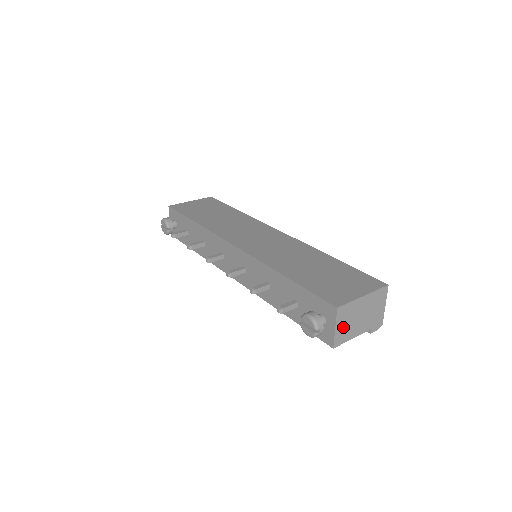
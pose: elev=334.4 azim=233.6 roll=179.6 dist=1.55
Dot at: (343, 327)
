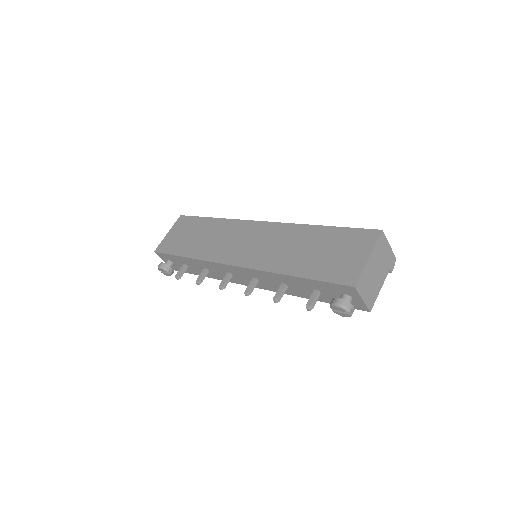
Dot at: (368, 292)
